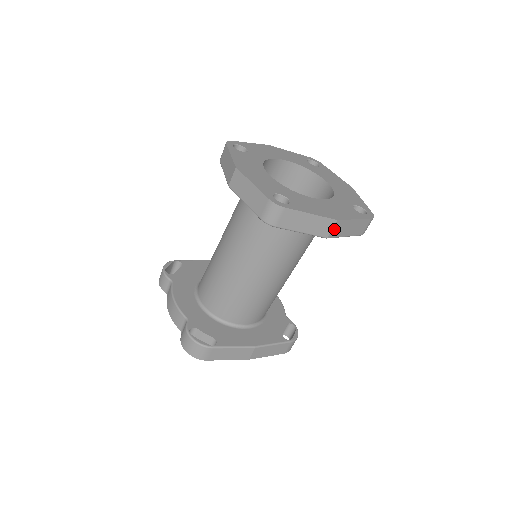
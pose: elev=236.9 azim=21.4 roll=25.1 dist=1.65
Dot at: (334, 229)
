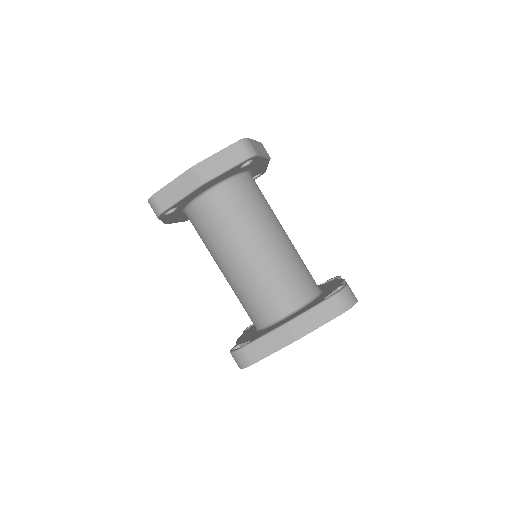
Dot at: (200, 174)
